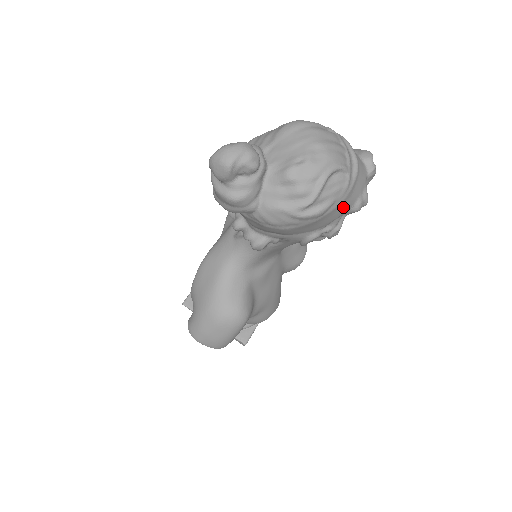
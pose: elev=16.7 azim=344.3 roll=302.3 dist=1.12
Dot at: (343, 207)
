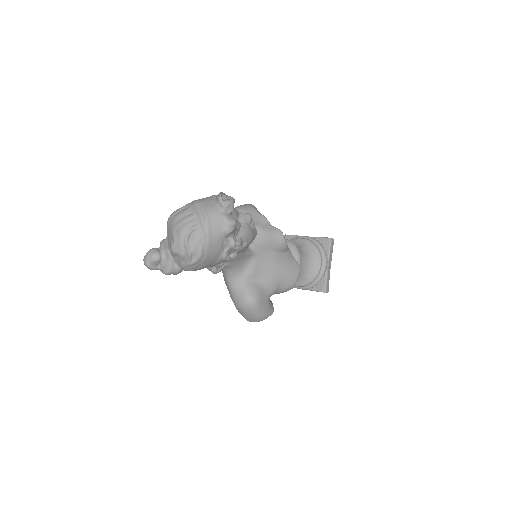
Dot at: (215, 240)
